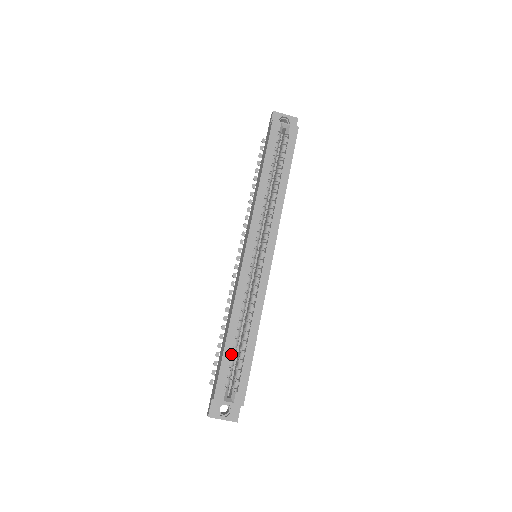
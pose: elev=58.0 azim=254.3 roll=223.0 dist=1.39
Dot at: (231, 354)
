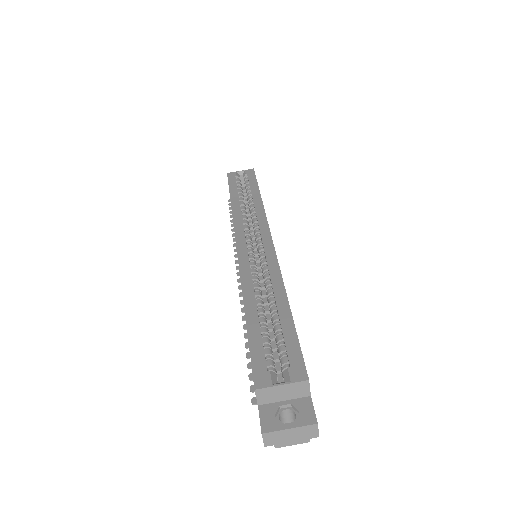
Dot at: (259, 330)
